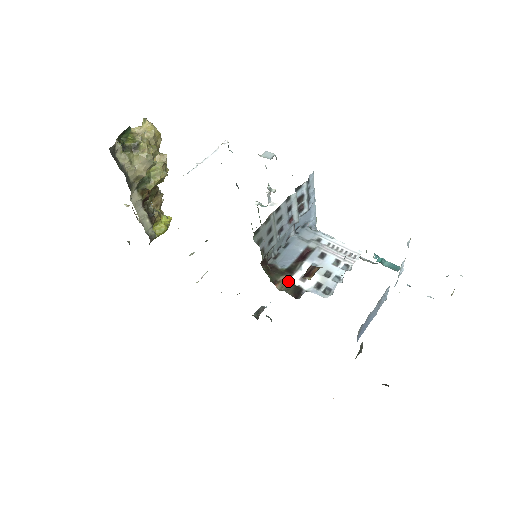
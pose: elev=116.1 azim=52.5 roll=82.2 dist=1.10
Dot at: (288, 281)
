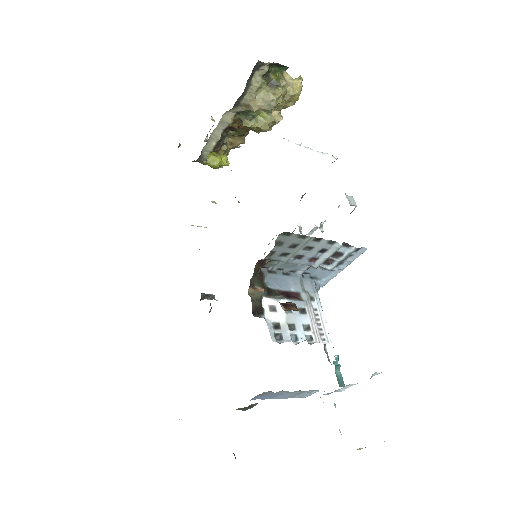
Dot at: (261, 296)
